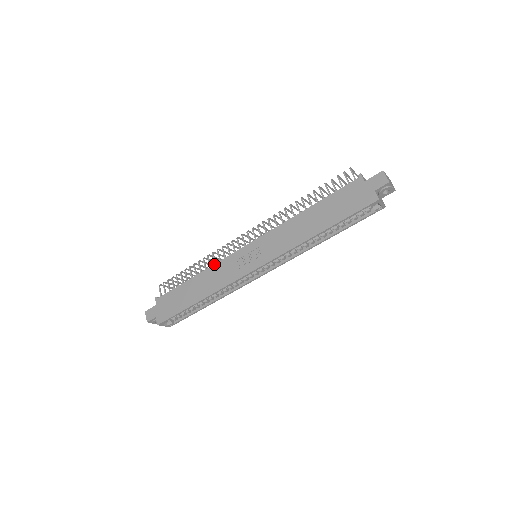
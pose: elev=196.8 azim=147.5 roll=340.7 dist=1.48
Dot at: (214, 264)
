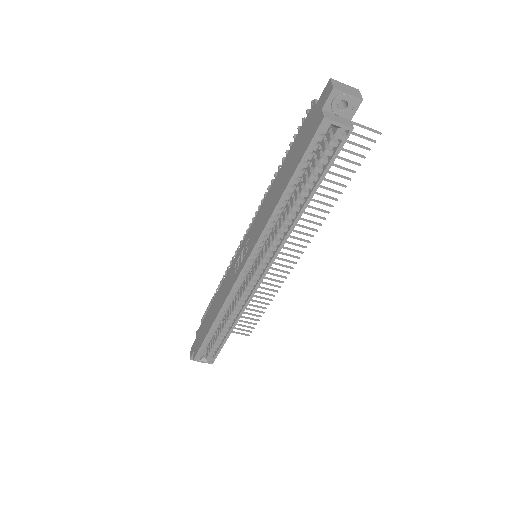
Dot at: occluded
